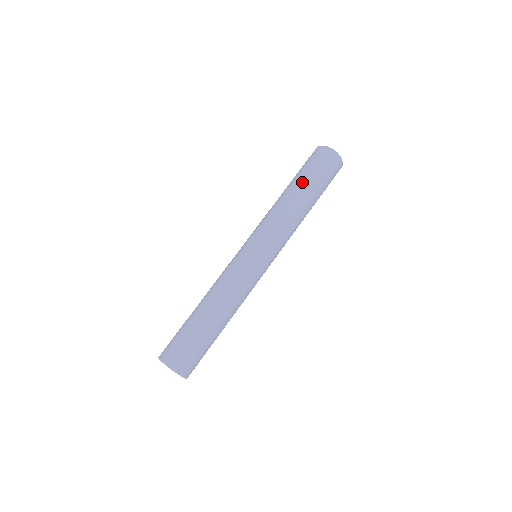
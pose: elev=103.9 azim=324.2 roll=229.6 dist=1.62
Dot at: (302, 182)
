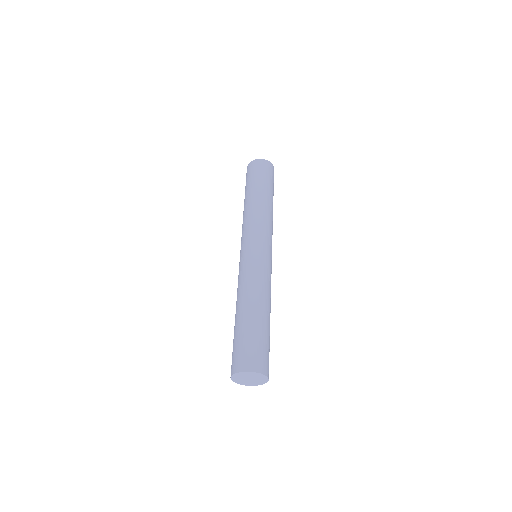
Dot at: (245, 194)
